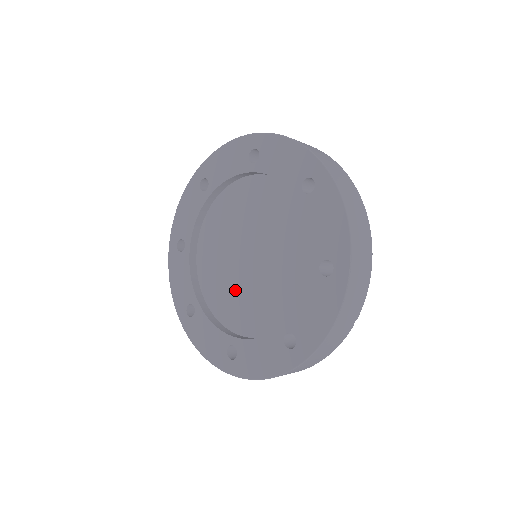
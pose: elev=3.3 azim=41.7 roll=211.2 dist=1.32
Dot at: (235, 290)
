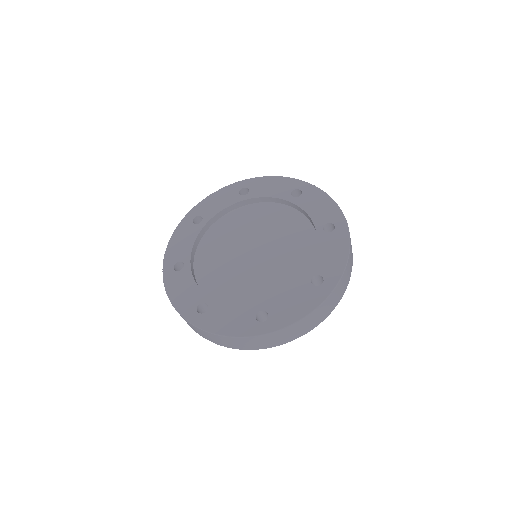
Dot at: (246, 279)
